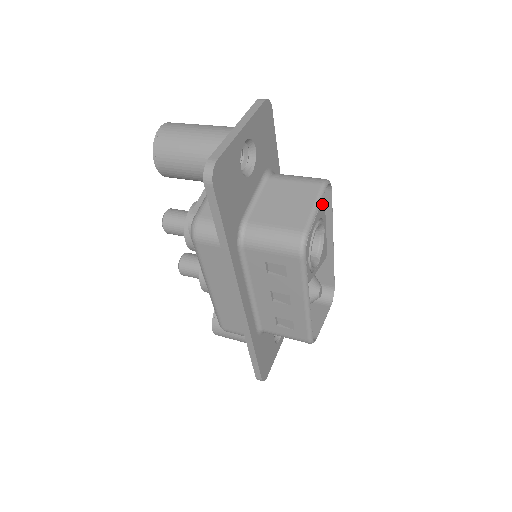
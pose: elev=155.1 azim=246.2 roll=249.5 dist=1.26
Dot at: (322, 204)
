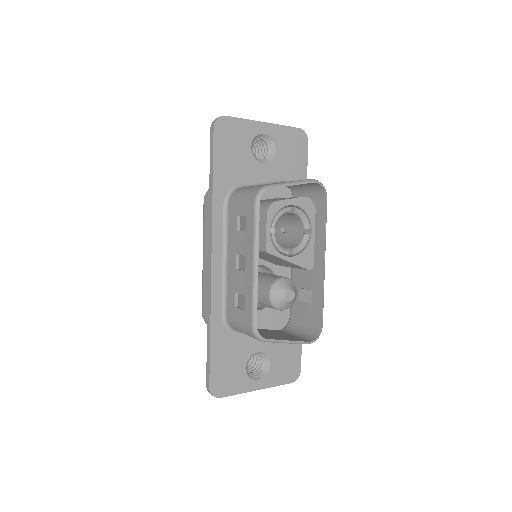
Dot at: (310, 200)
